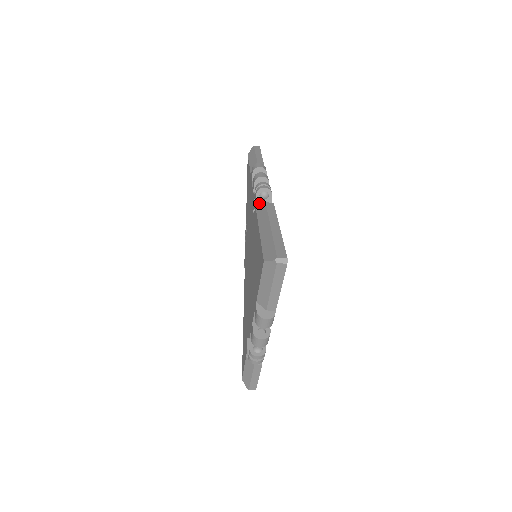
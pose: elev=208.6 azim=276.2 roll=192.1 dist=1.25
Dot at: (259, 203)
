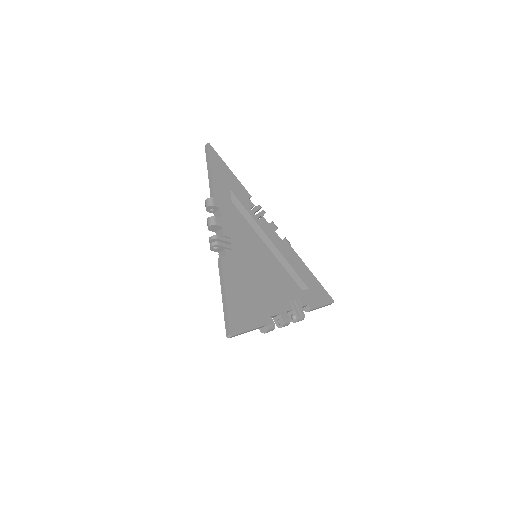
Dot at: (219, 251)
